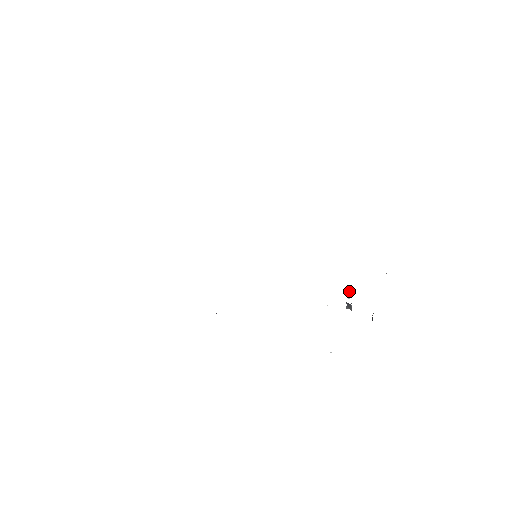
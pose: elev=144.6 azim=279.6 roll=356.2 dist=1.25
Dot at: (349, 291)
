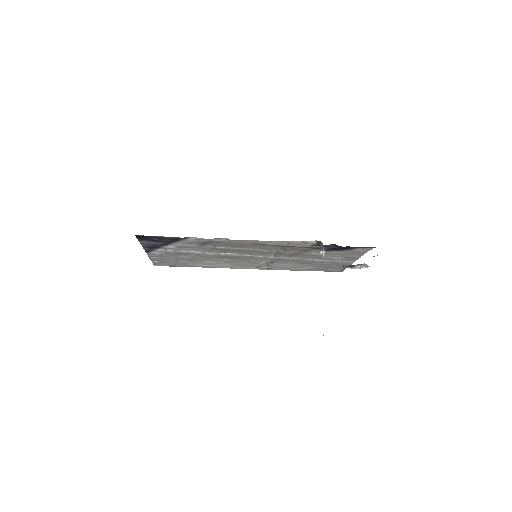
Dot at: occluded
